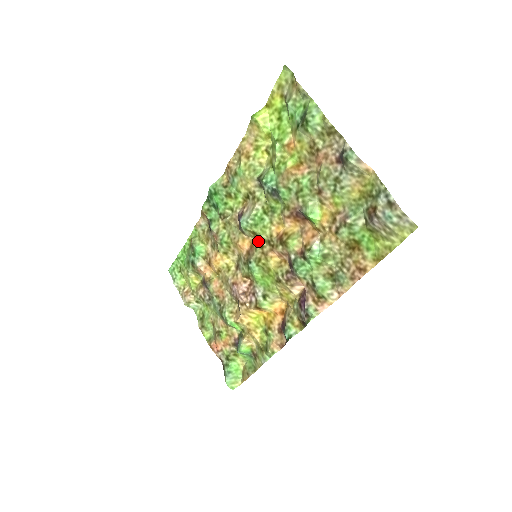
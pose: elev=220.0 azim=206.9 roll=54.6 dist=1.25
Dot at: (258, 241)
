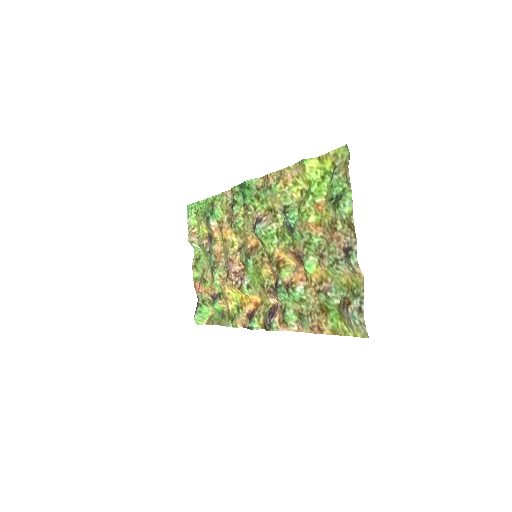
Dot at: (262, 248)
